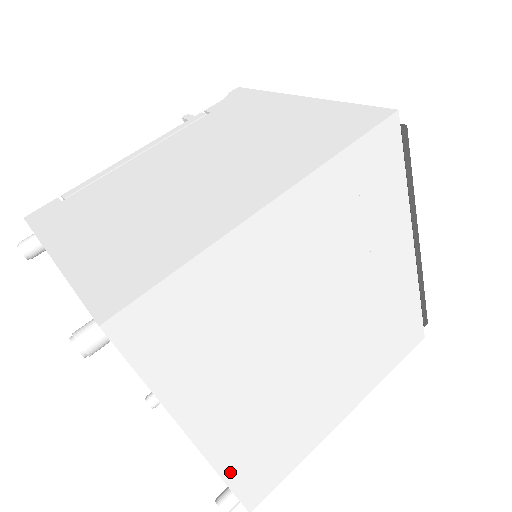
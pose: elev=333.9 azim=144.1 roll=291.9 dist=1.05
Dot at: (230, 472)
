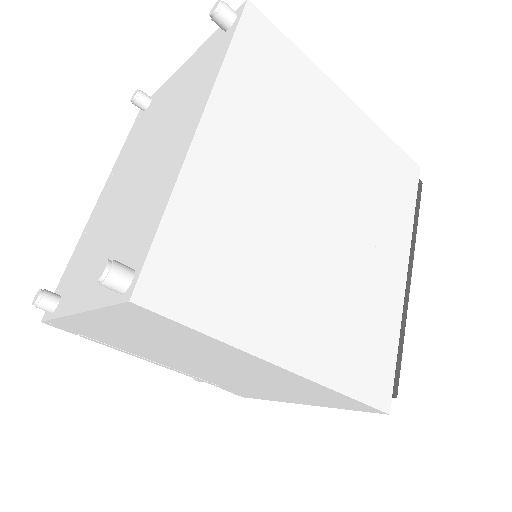
Dot at: (180, 204)
